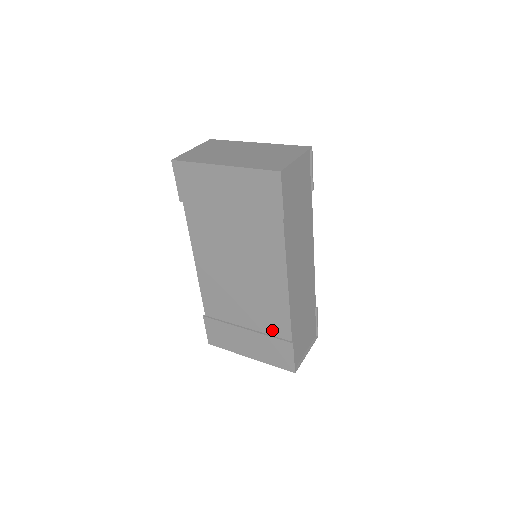
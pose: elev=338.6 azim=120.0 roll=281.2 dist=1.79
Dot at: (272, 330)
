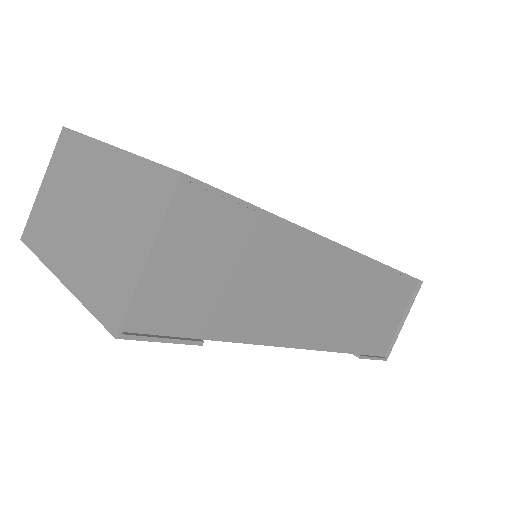
Dot at: occluded
